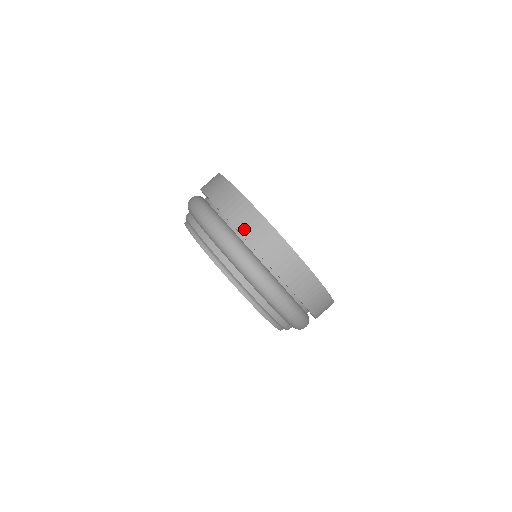
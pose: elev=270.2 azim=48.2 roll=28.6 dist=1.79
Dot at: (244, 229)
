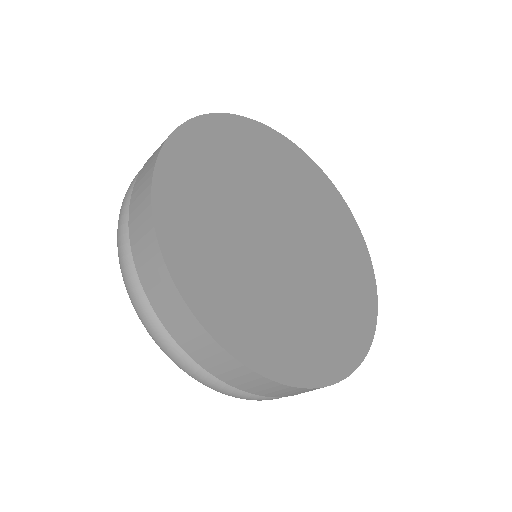
Dot at: occluded
